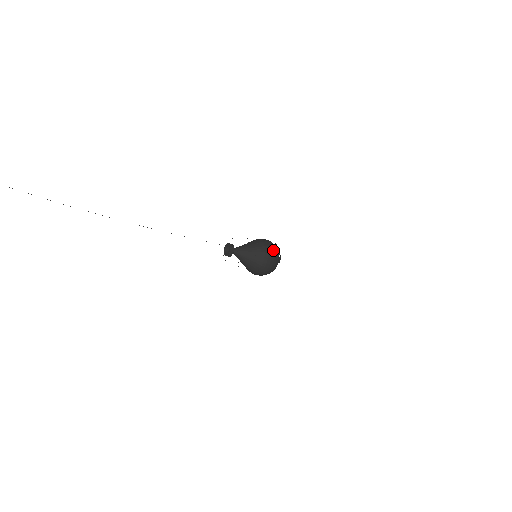
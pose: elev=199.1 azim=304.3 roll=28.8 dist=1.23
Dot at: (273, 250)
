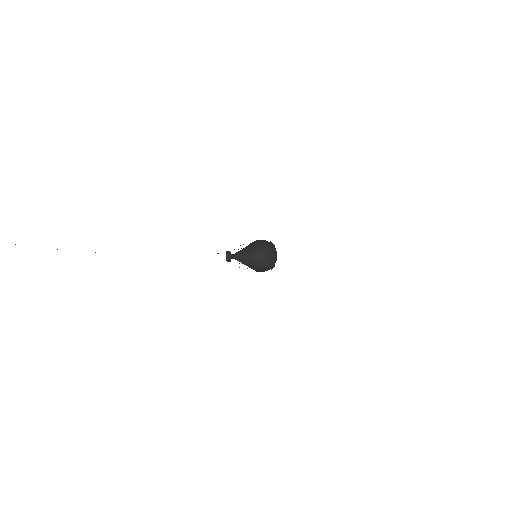
Dot at: (262, 240)
